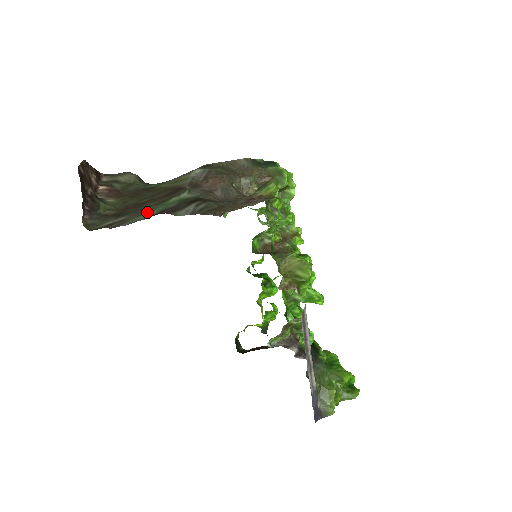
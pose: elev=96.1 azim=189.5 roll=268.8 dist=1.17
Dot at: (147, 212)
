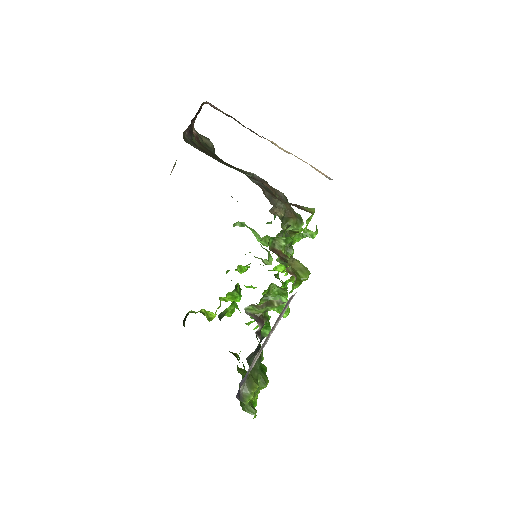
Dot at: (223, 163)
